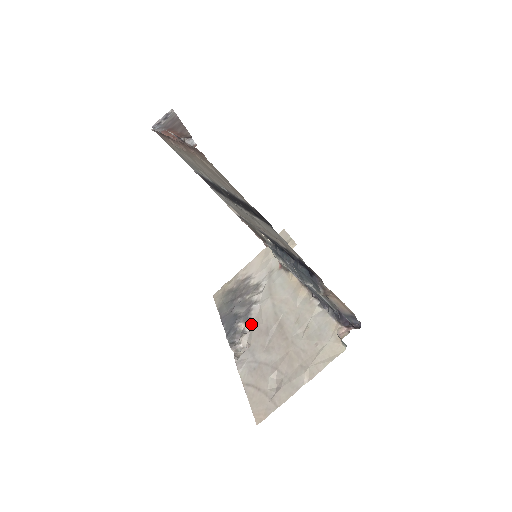
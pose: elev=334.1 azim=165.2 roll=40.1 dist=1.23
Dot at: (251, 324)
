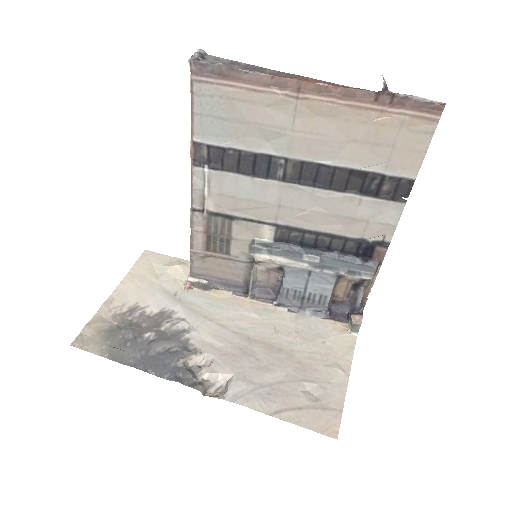
Dot at: (205, 354)
